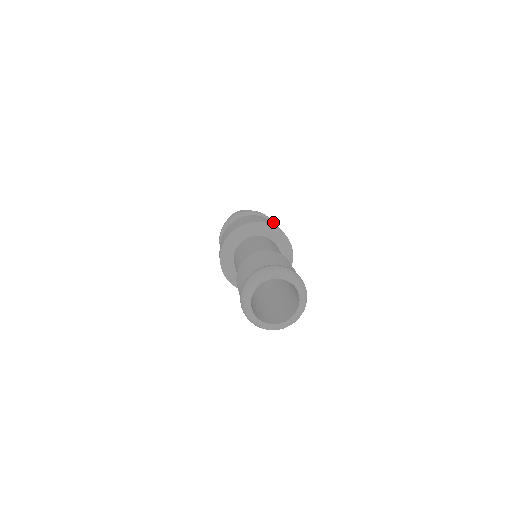
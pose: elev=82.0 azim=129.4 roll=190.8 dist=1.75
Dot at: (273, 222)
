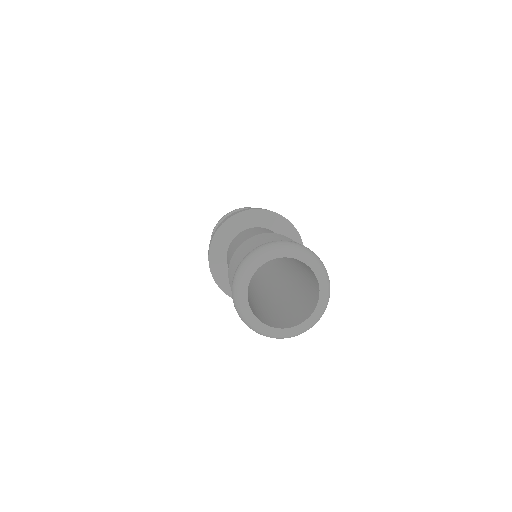
Dot at: occluded
